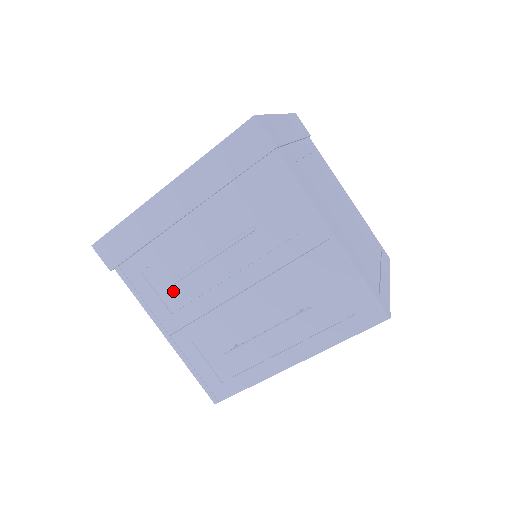
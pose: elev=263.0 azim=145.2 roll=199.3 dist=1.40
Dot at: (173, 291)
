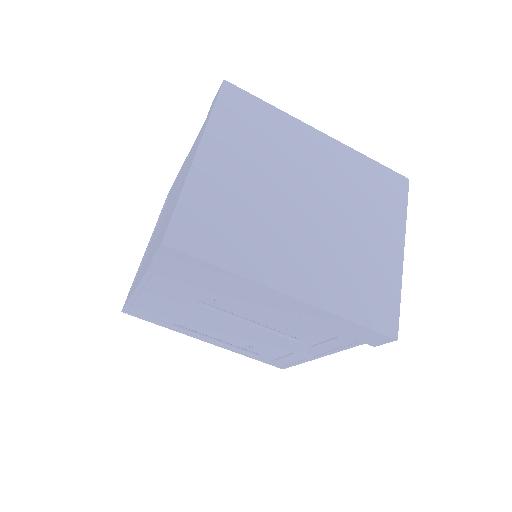
Dot at: (187, 292)
